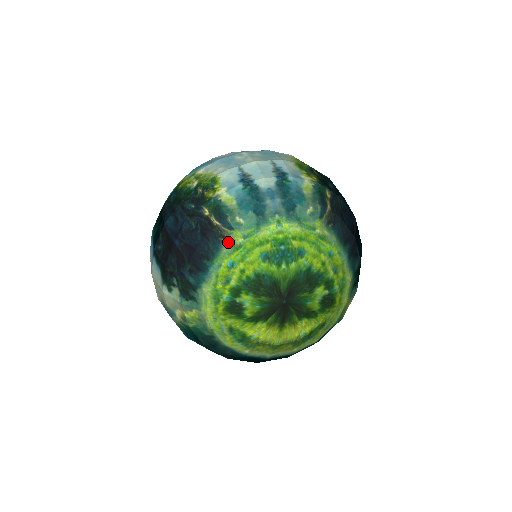
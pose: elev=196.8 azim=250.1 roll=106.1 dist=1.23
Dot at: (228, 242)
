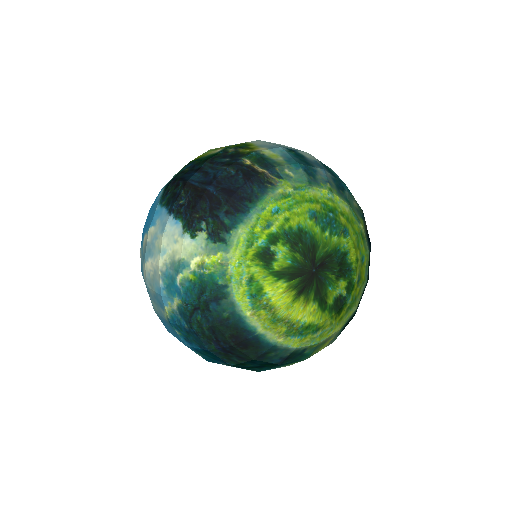
Dot at: (276, 188)
